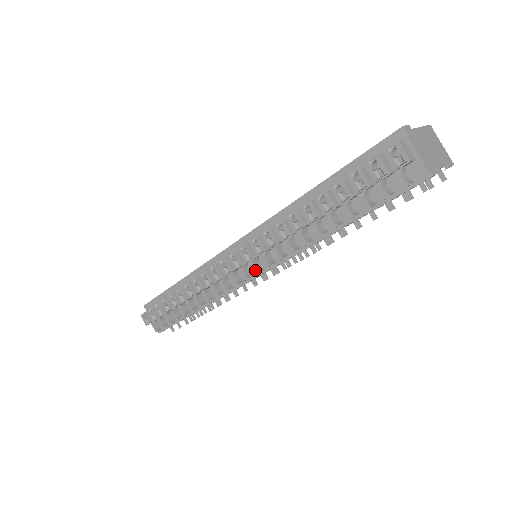
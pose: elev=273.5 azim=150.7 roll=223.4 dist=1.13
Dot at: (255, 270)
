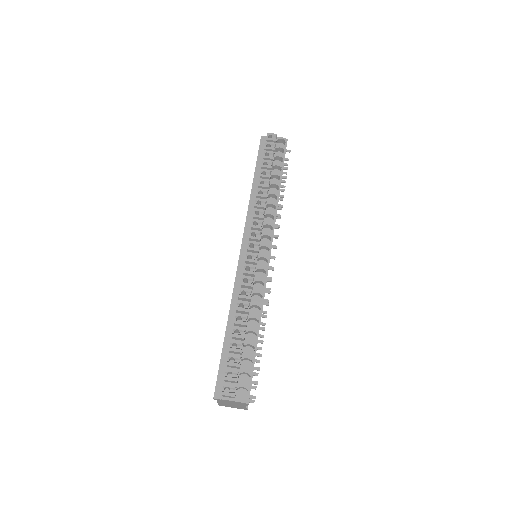
Dot at: (267, 246)
